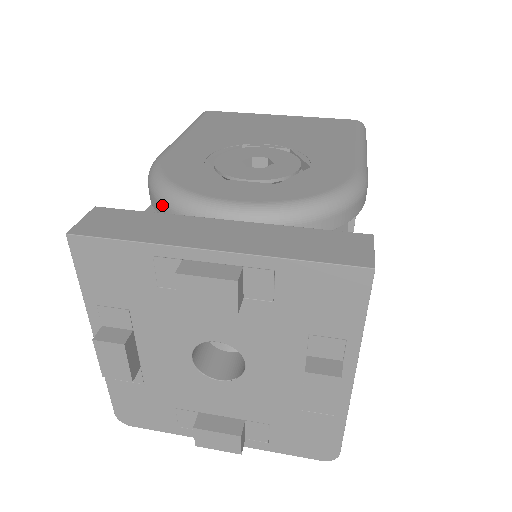
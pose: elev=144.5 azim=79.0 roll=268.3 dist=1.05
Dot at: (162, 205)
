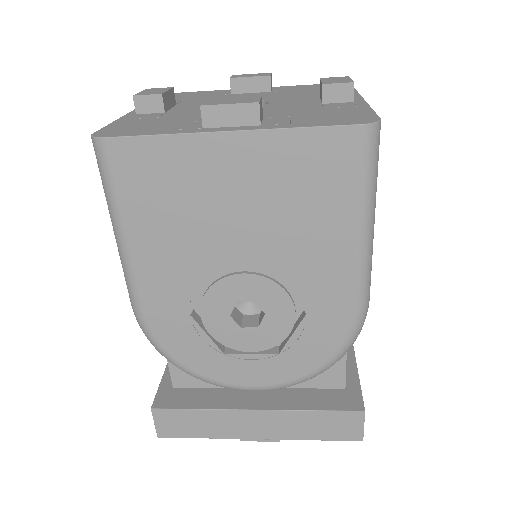
Dot at: occluded
